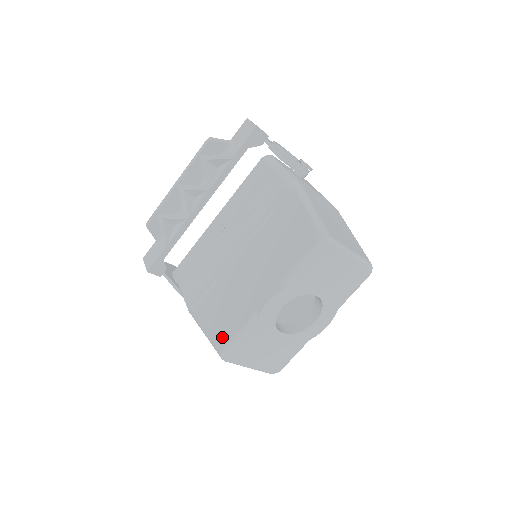
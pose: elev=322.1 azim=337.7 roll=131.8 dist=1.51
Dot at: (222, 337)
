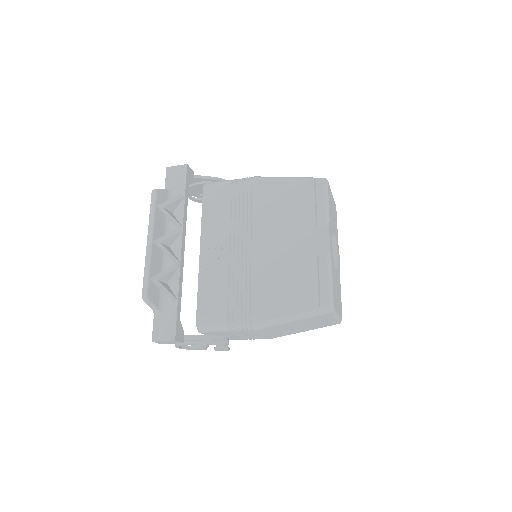
Dot at: (315, 297)
